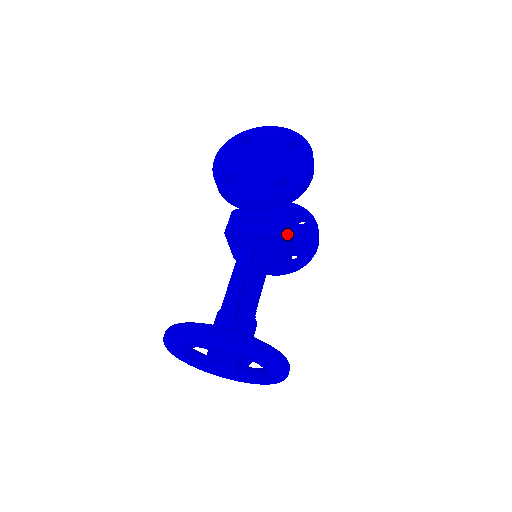
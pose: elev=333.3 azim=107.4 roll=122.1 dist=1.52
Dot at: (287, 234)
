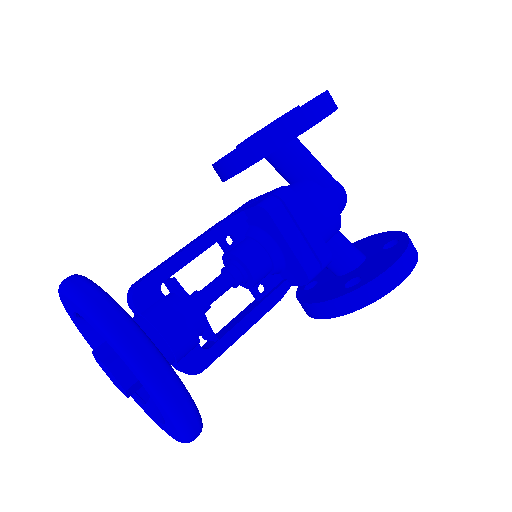
Dot at: (279, 208)
